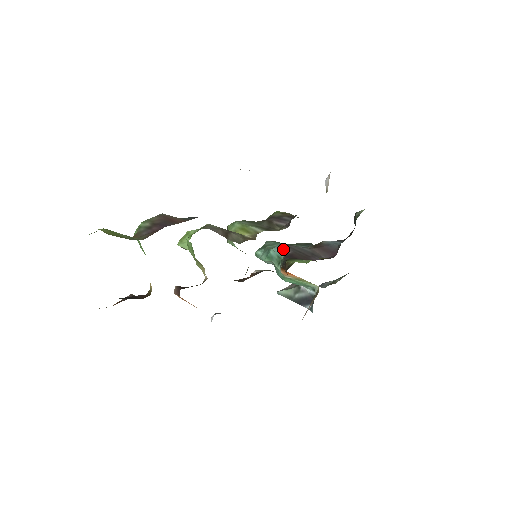
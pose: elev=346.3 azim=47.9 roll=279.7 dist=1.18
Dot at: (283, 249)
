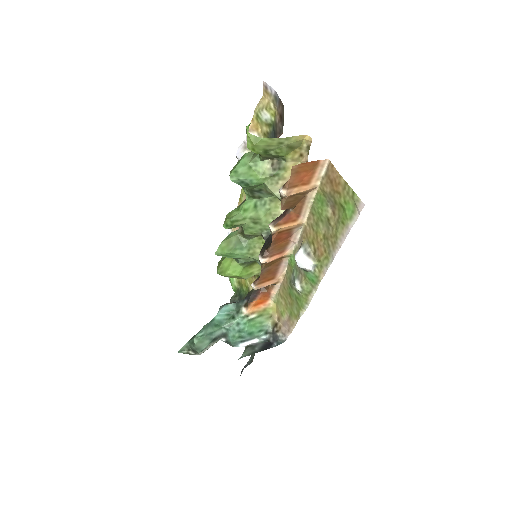
Dot at: (230, 303)
